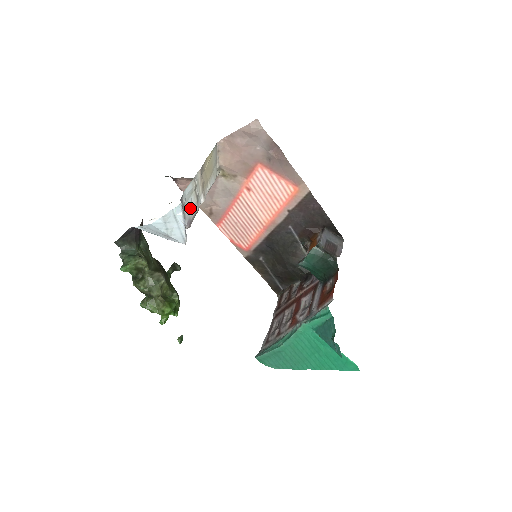
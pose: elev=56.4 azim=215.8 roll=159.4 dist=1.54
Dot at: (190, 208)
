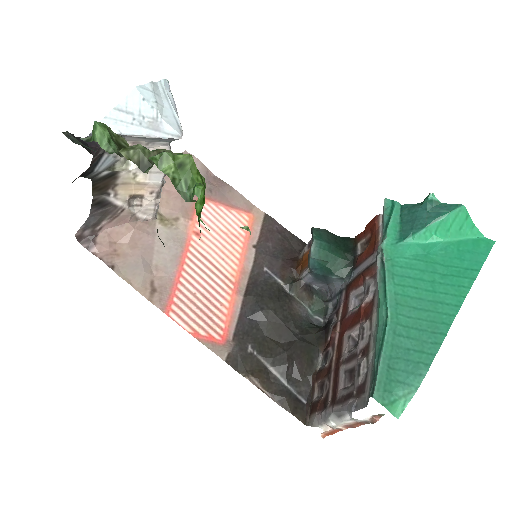
Dot at: occluded
